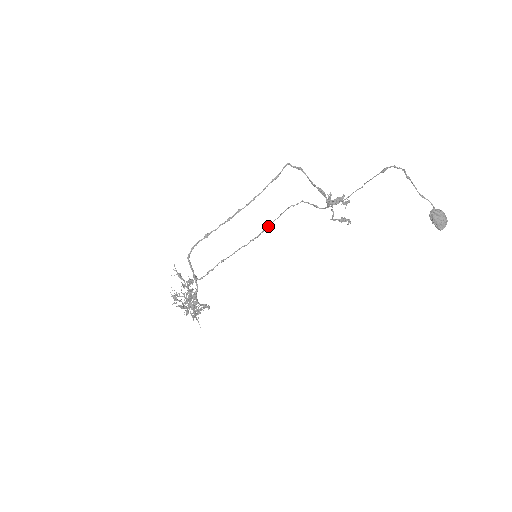
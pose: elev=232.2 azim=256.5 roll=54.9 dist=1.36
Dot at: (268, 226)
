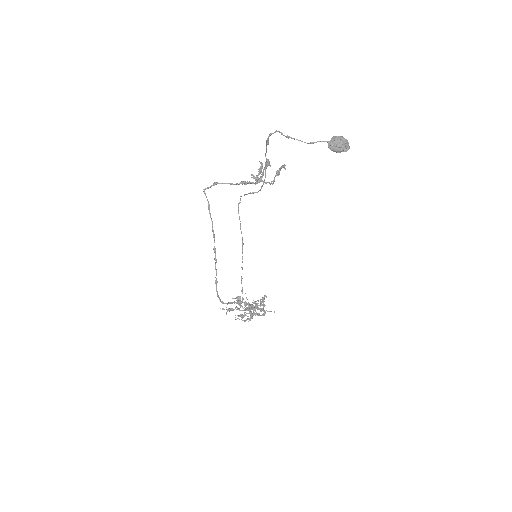
Dot at: (241, 233)
